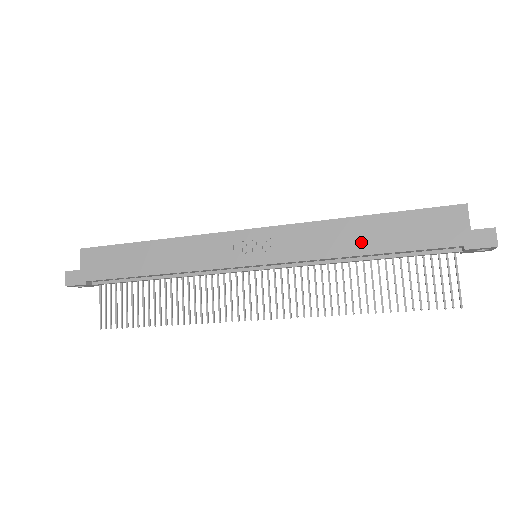
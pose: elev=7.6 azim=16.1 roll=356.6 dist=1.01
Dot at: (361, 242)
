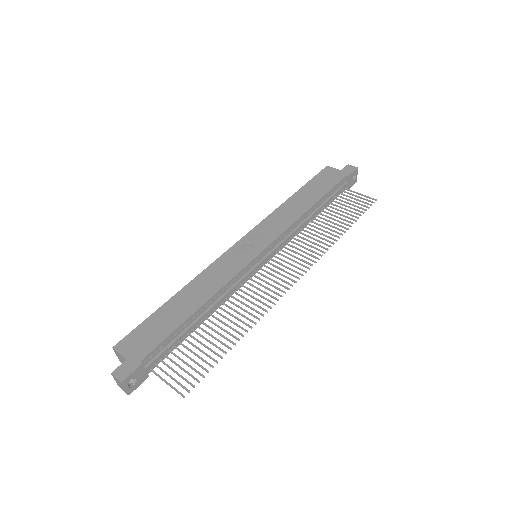
Dot at: (304, 203)
